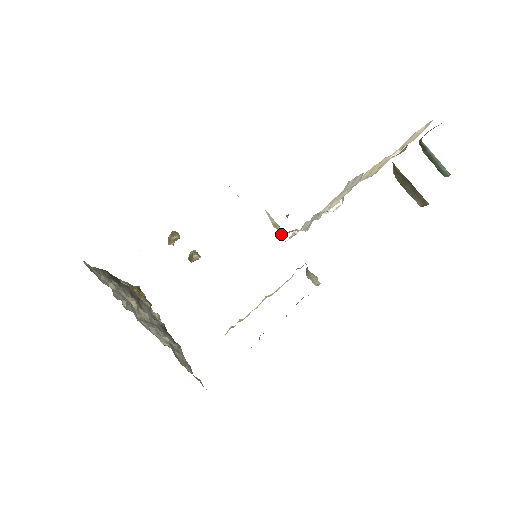
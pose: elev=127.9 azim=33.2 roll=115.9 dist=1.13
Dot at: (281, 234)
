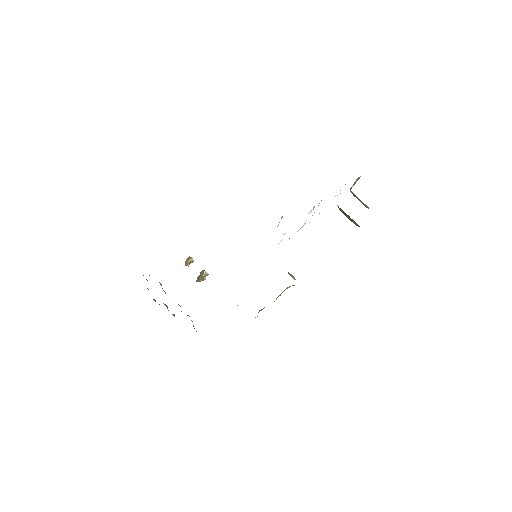
Dot at: occluded
